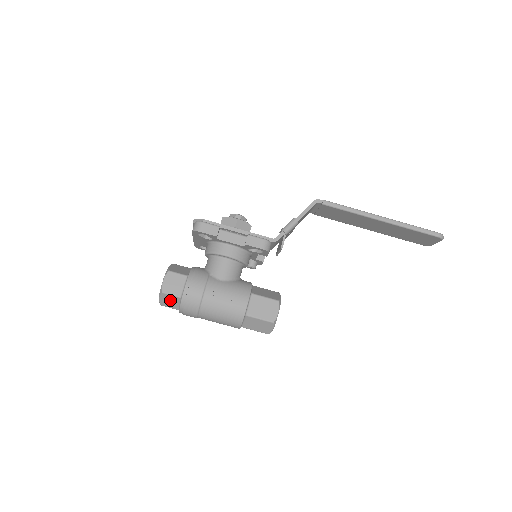
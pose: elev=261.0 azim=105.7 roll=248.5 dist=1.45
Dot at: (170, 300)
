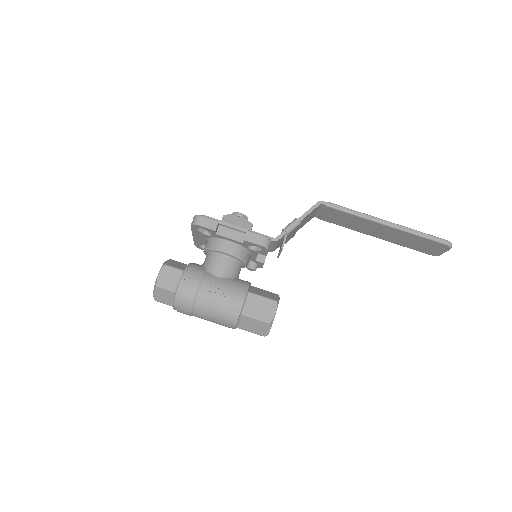
Dot at: (164, 295)
